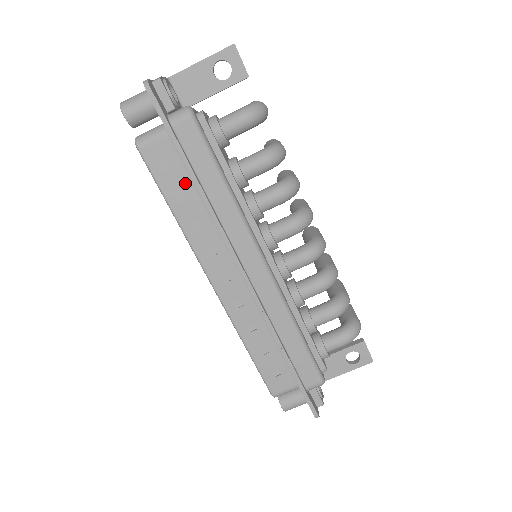
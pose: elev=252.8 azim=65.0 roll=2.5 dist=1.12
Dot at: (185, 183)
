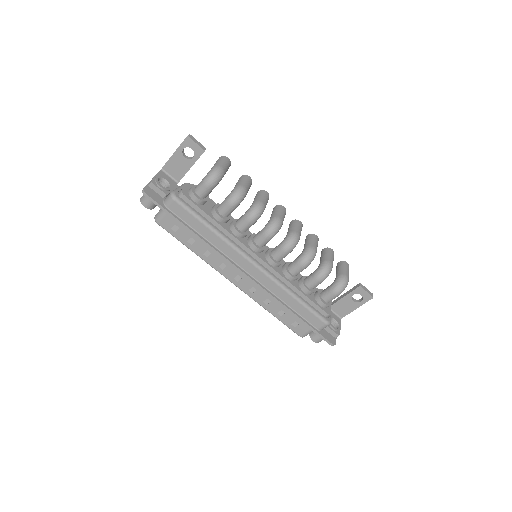
Dot at: (190, 234)
